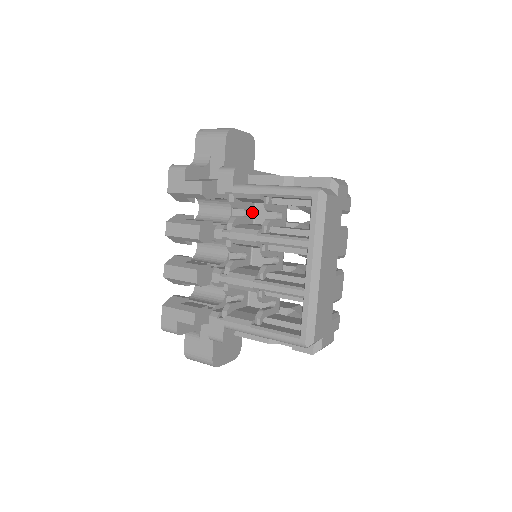
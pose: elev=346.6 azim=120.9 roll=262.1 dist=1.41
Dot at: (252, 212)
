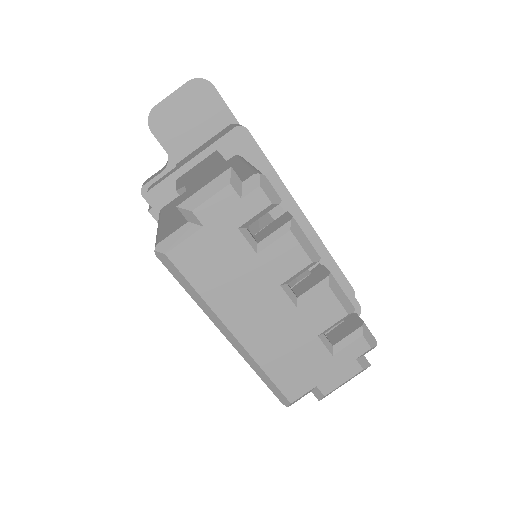
Dot at: occluded
